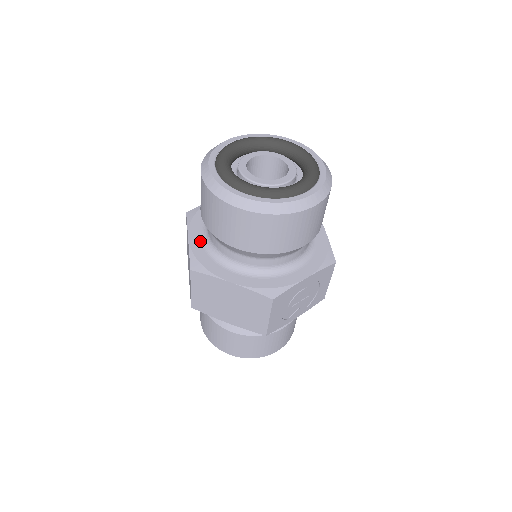
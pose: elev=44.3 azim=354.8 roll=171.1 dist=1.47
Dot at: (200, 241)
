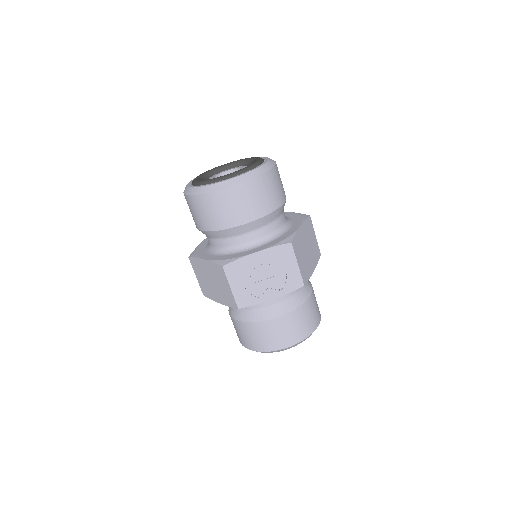
Dot at: (207, 242)
